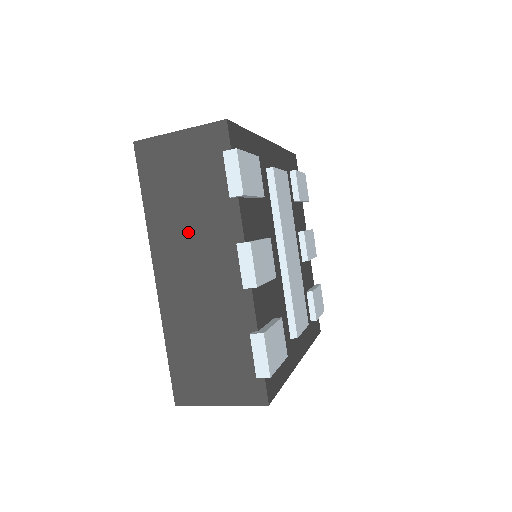
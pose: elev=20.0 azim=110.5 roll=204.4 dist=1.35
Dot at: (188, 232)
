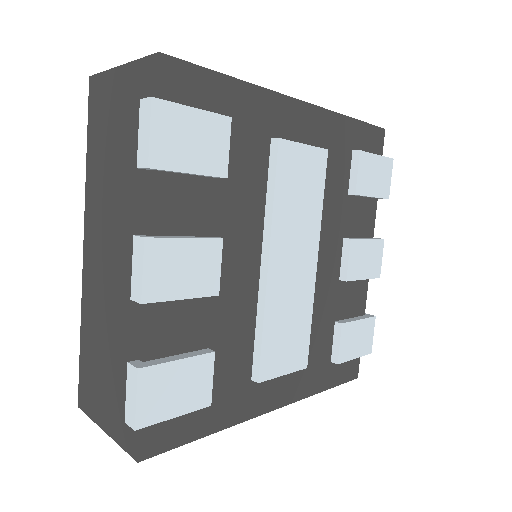
Dot at: (110, 204)
